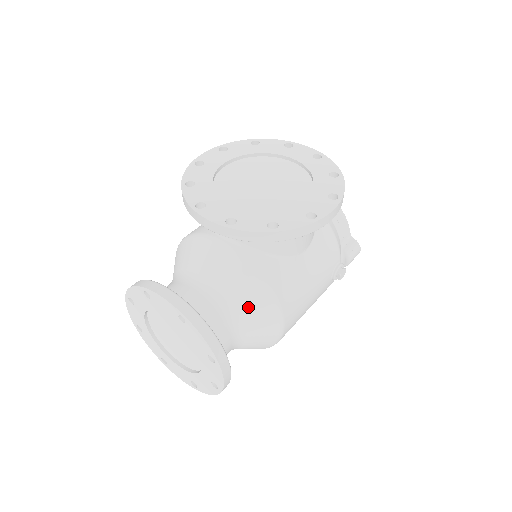
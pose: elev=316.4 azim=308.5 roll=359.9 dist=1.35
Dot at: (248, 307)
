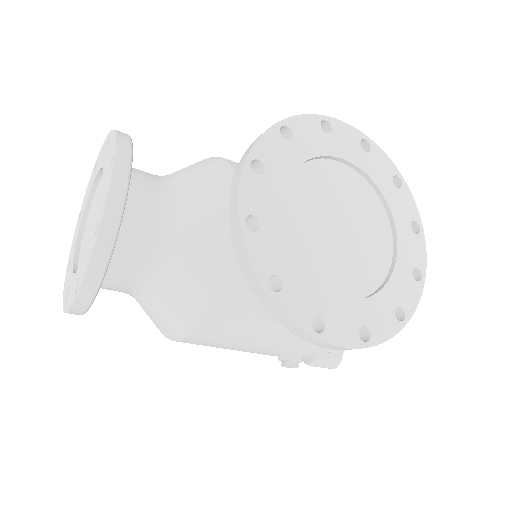
Dot at: (172, 292)
